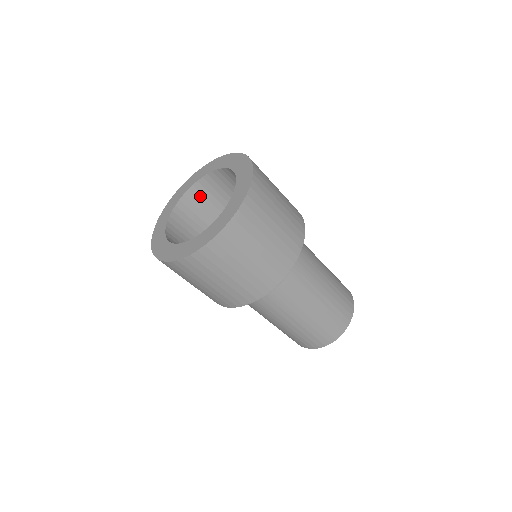
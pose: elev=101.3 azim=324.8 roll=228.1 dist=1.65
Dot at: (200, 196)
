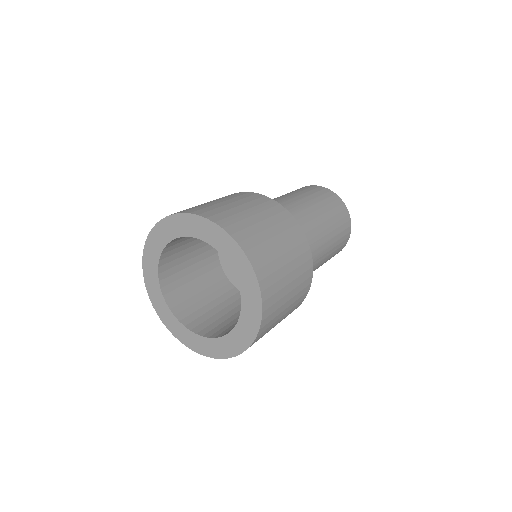
Dot at: (177, 241)
